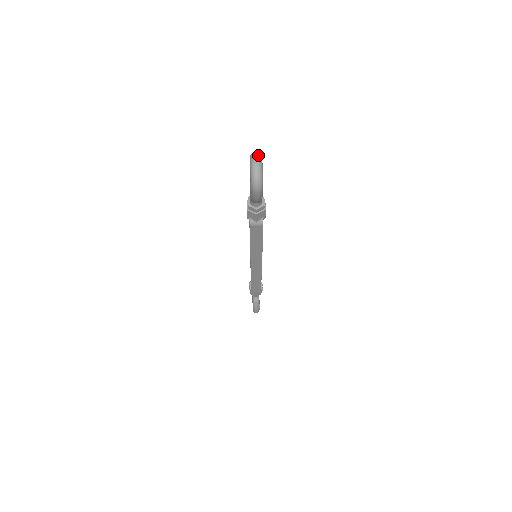
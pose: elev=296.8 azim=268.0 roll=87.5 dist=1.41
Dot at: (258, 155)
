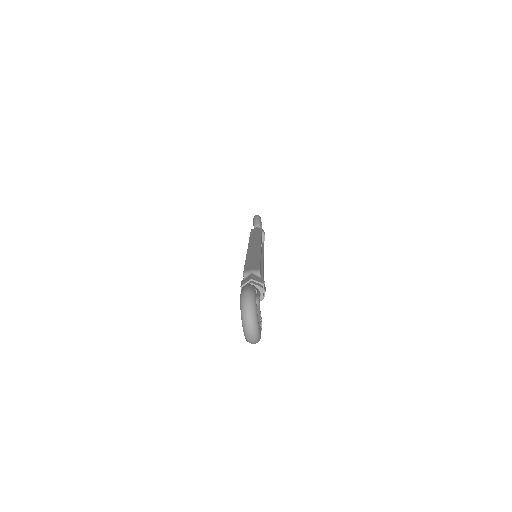
Dot at: (251, 314)
